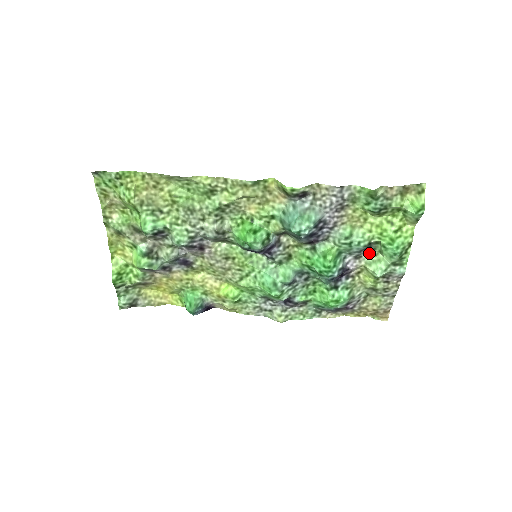
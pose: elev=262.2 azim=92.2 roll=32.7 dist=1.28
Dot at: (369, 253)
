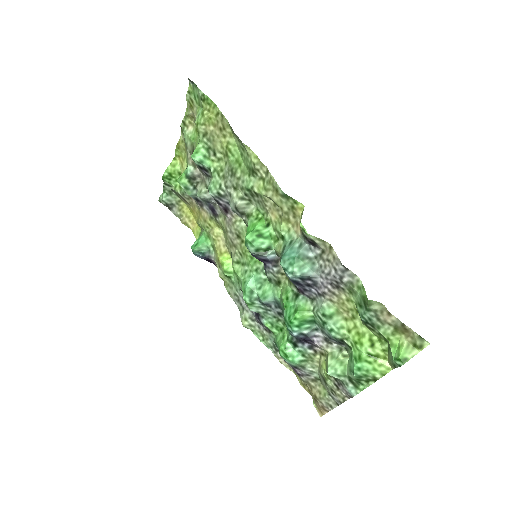
Dot at: (341, 348)
